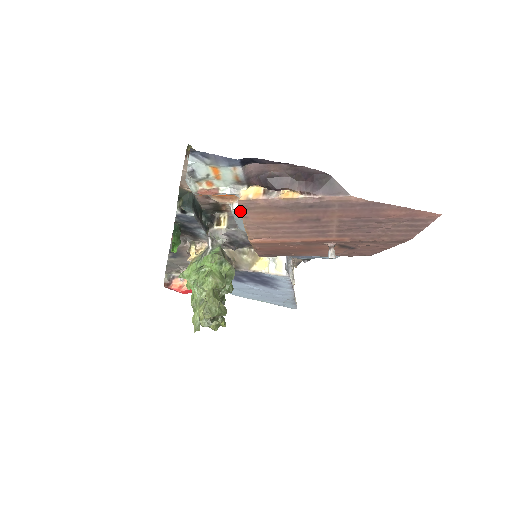
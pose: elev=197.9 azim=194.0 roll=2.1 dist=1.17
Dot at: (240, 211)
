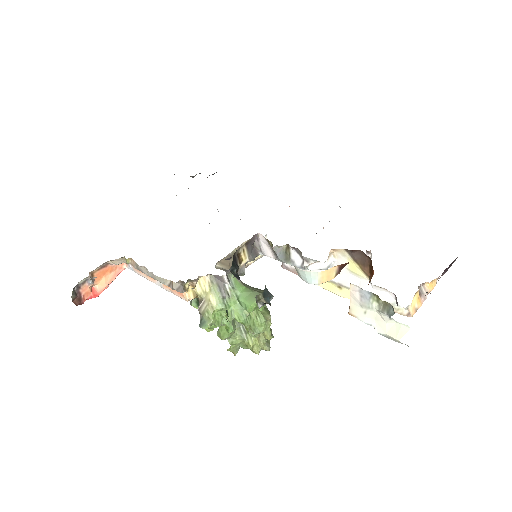
Dot at: (317, 269)
